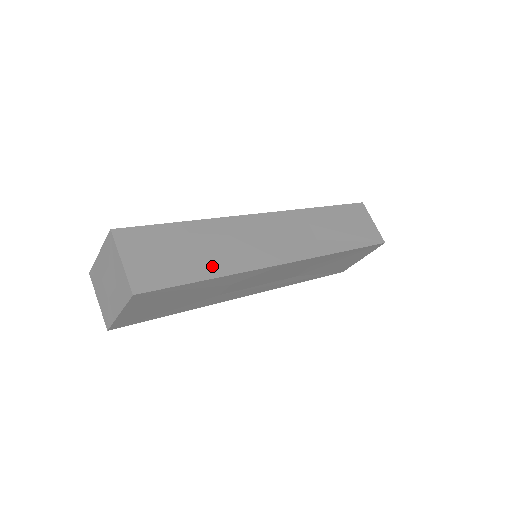
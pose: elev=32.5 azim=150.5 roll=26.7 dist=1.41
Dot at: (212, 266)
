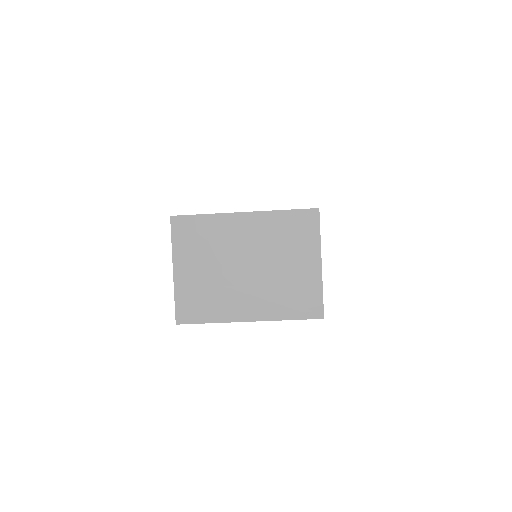
Dot at: occluded
